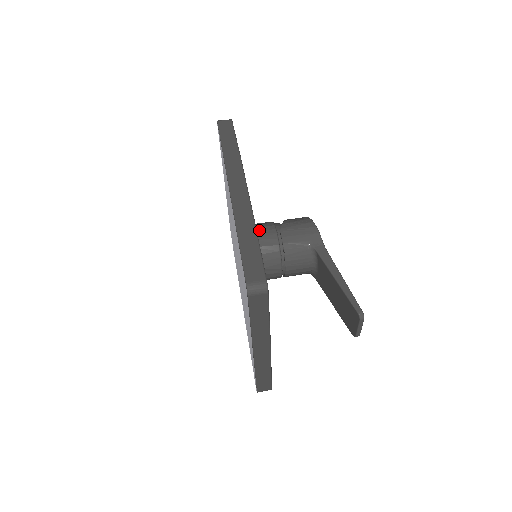
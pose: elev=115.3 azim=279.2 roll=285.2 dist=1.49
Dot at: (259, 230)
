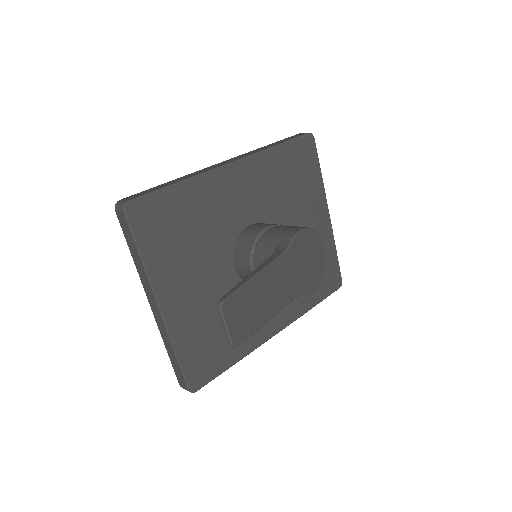
Dot at: (258, 224)
